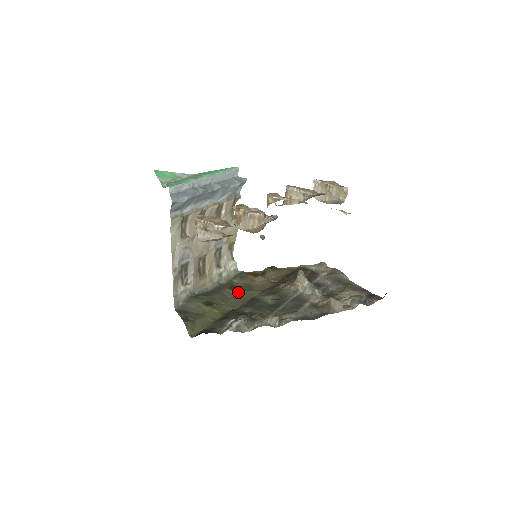
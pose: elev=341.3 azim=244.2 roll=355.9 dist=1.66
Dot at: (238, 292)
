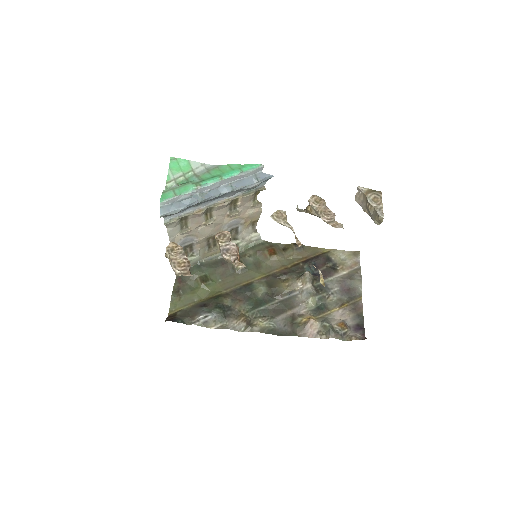
Dot at: (241, 271)
